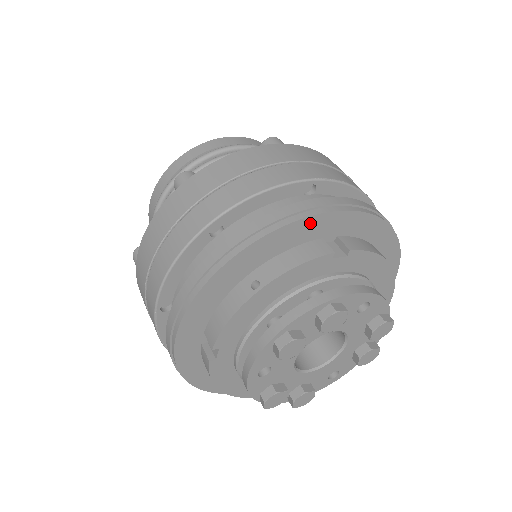
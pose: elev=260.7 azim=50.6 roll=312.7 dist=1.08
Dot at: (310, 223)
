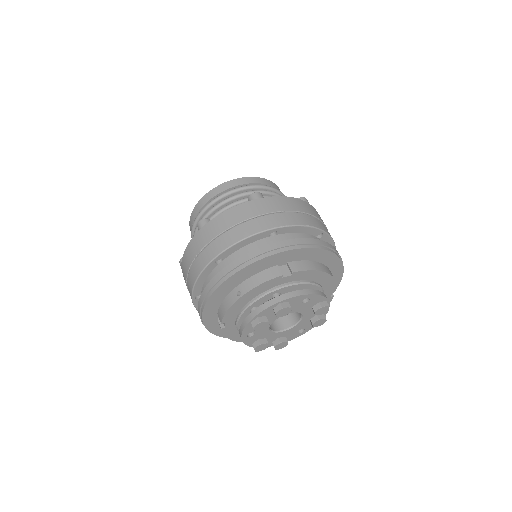
Dot at: (268, 259)
